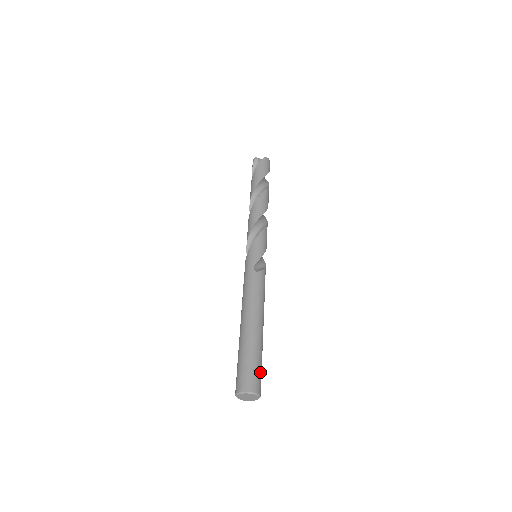
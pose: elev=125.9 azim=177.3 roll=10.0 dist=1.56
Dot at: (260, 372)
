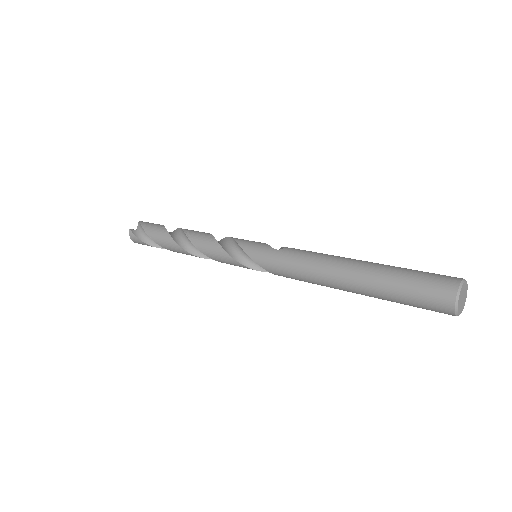
Dot at: occluded
